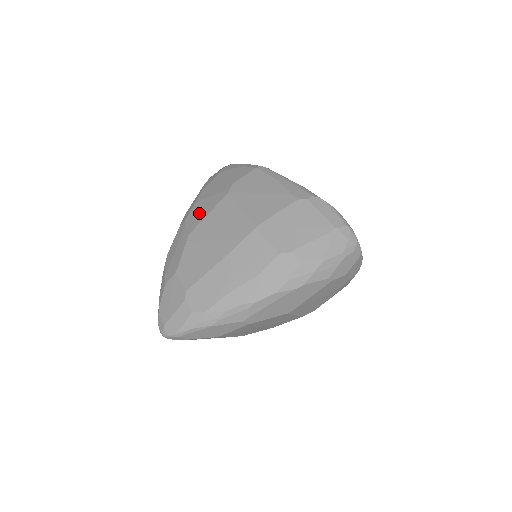
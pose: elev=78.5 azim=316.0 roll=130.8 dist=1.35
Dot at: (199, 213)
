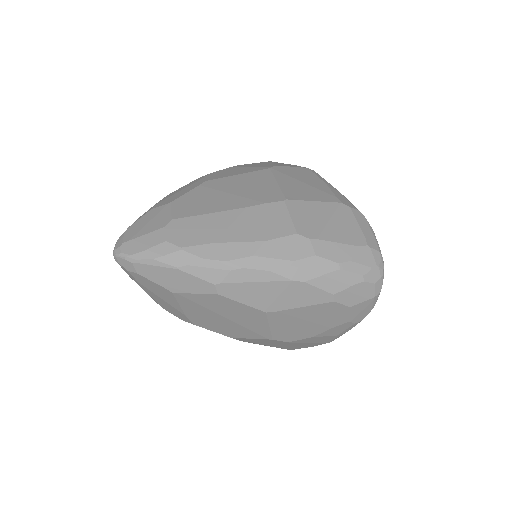
Dot at: (228, 172)
